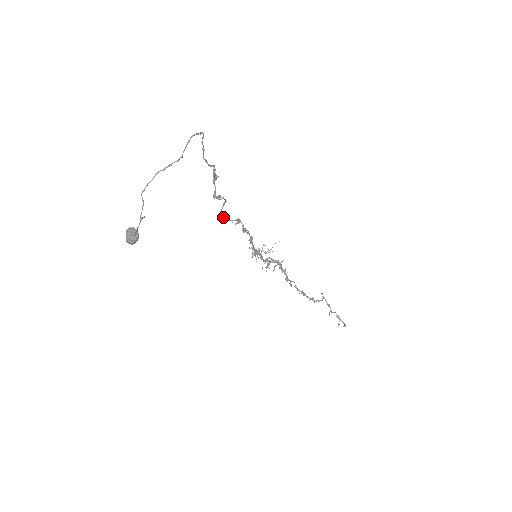
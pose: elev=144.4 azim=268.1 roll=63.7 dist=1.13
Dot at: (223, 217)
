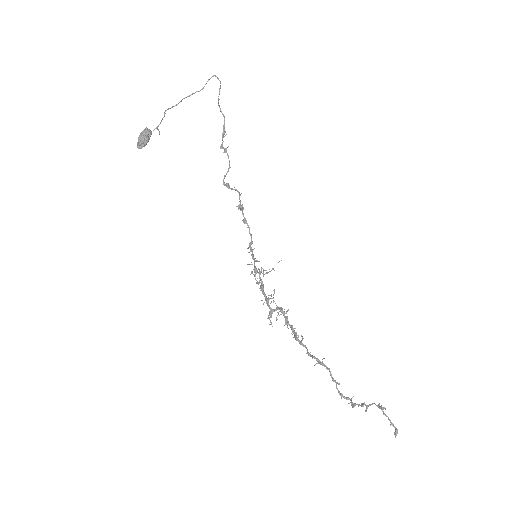
Dot at: (226, 184)
